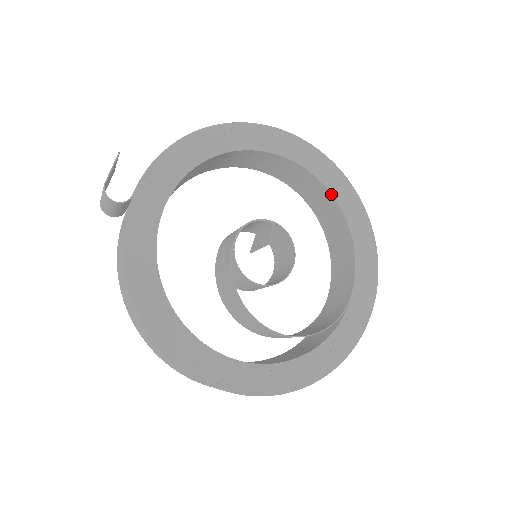
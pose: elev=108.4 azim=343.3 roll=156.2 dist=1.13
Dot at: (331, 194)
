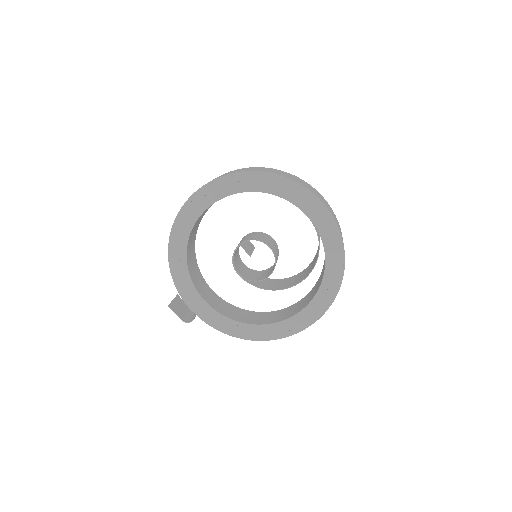
Dot at: occluded
